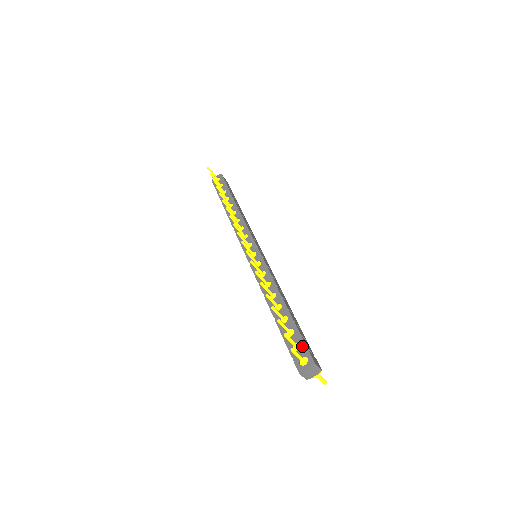
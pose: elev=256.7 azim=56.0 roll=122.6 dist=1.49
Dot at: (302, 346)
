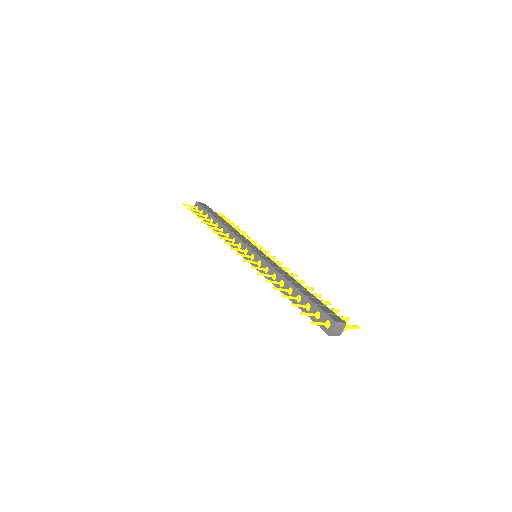
Dot at: (321, 313)
